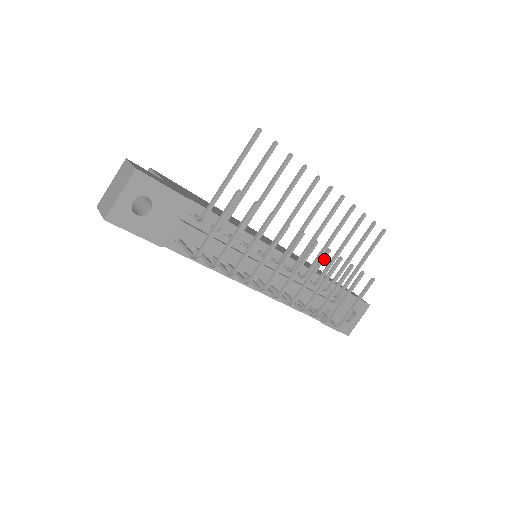
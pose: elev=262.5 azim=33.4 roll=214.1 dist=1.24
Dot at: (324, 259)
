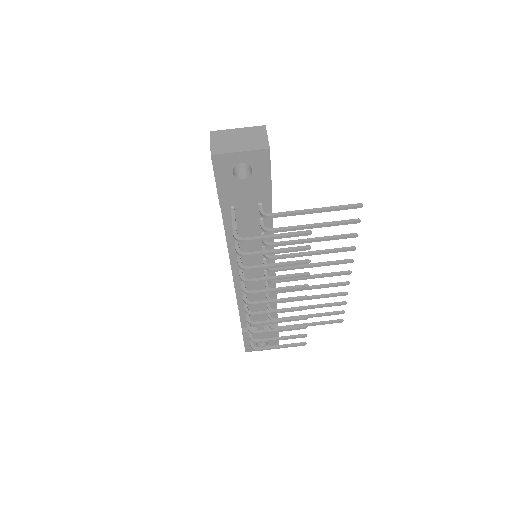
Dot at: (298, 310)
